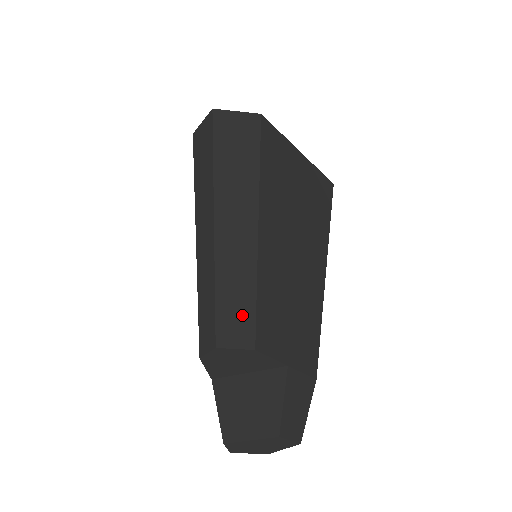
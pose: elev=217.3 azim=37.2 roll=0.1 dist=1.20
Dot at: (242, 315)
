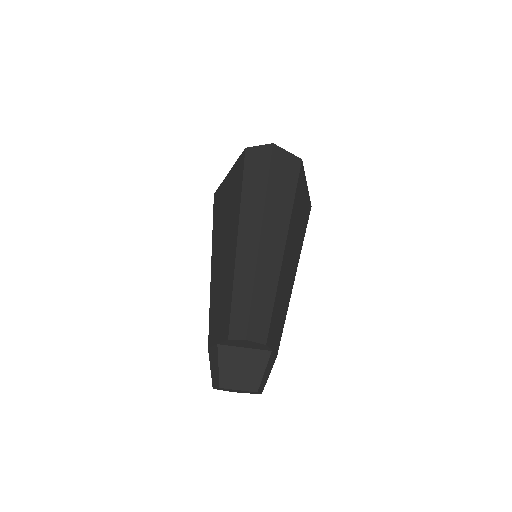
Dot at: (263, 320)
